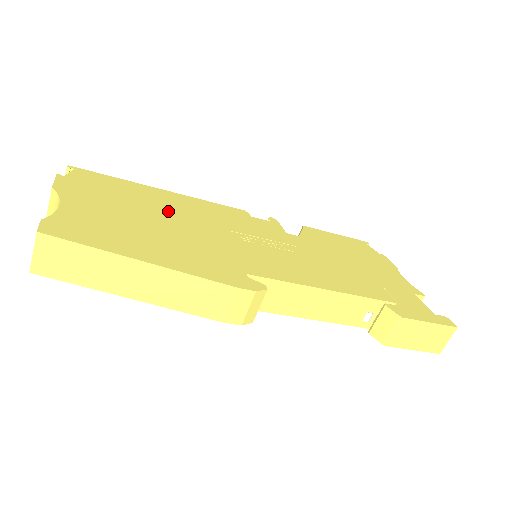
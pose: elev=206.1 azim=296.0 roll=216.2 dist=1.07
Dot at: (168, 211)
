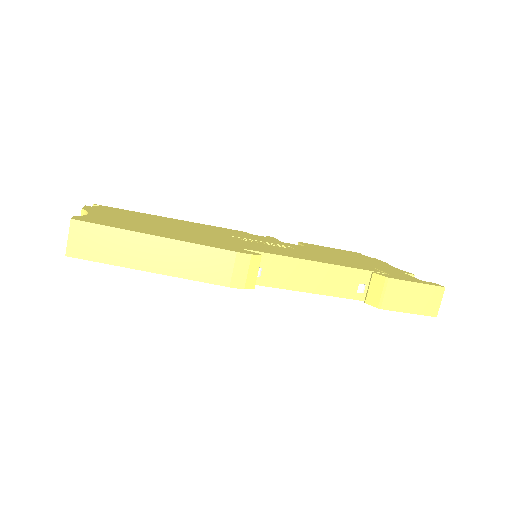
Dot at: (177, 225)
